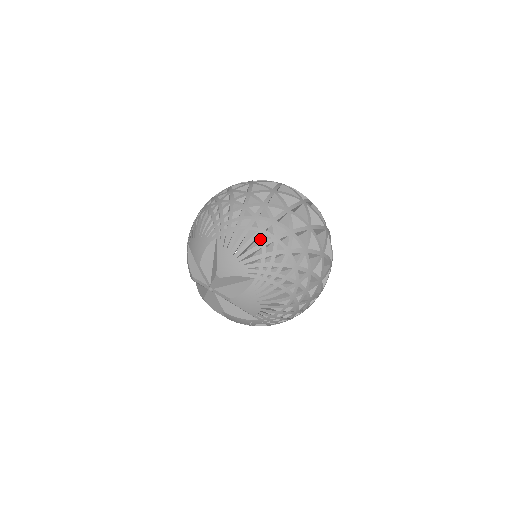
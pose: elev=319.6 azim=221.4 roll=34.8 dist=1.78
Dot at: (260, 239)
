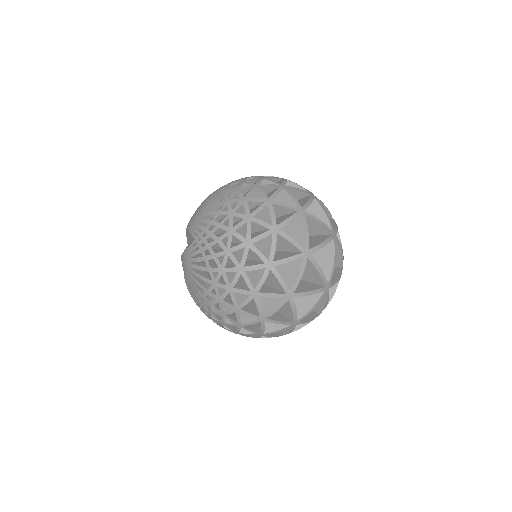
Dot at: (221, 208)
